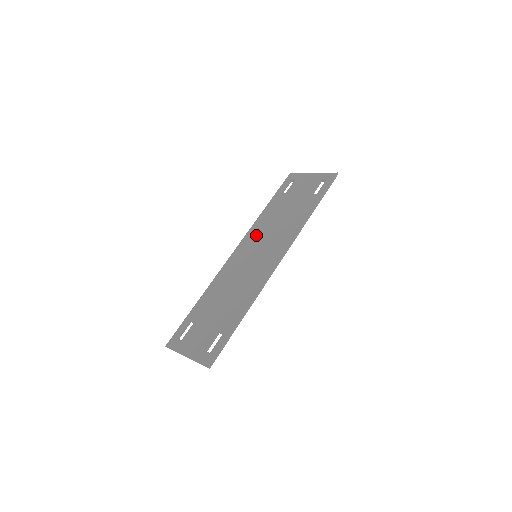
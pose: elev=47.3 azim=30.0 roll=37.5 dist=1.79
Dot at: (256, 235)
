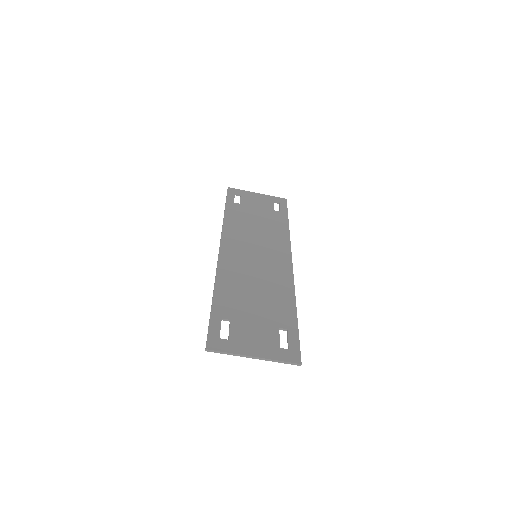
Dot at: (238, 236)
